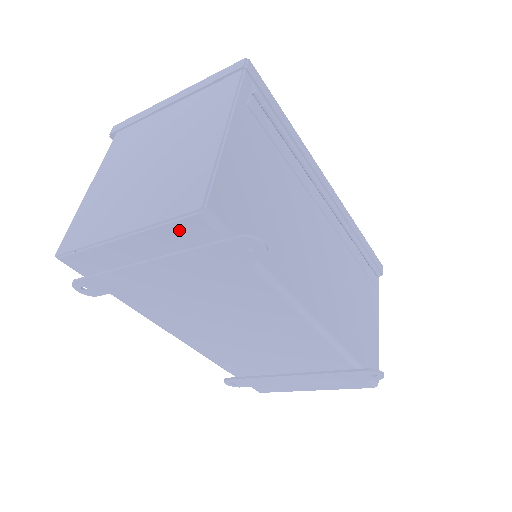
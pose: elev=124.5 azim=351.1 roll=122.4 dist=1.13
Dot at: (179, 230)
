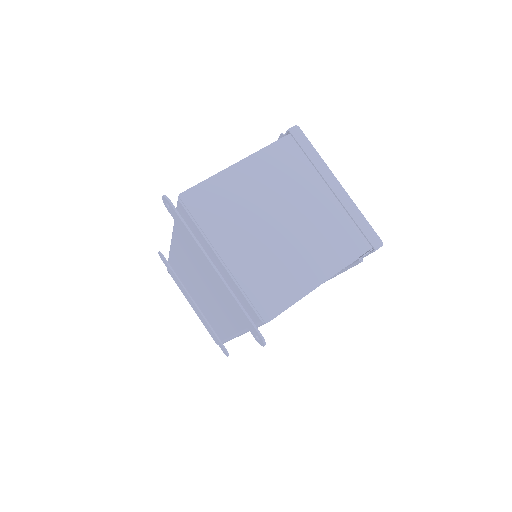
Dot at: (246, 302)
